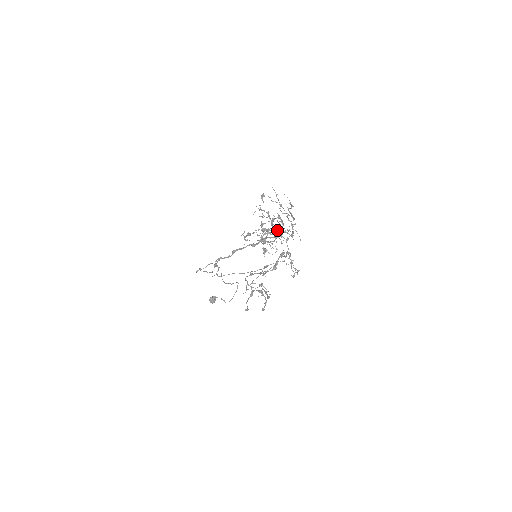
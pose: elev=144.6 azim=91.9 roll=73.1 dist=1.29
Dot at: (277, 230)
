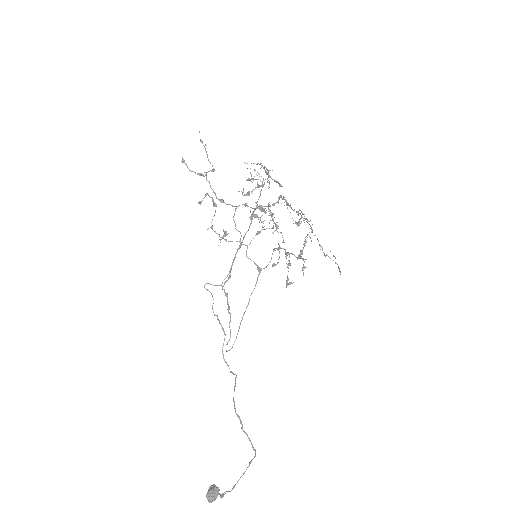
Dot at: (277, 202)
